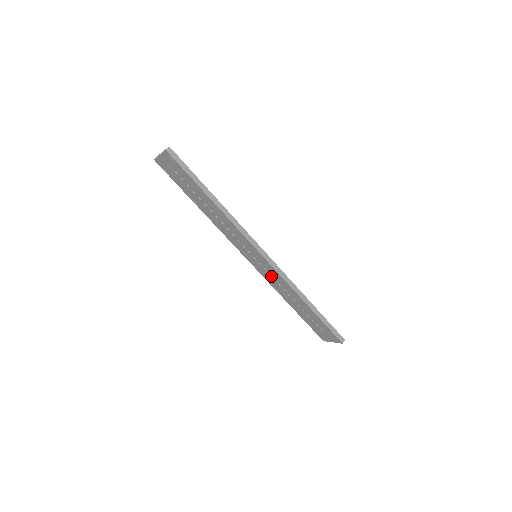
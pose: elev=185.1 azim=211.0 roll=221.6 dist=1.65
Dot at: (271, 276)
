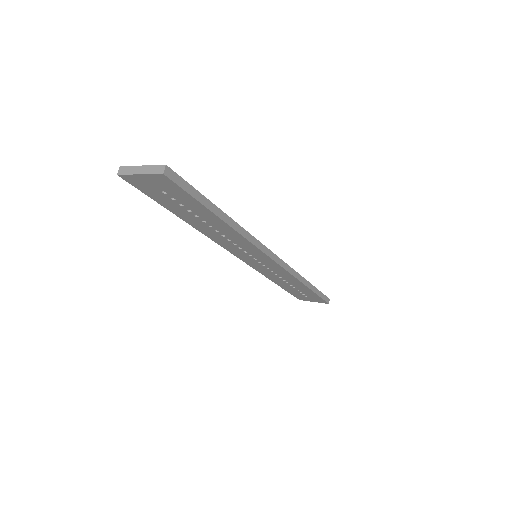
Dot at: (269, 270)
